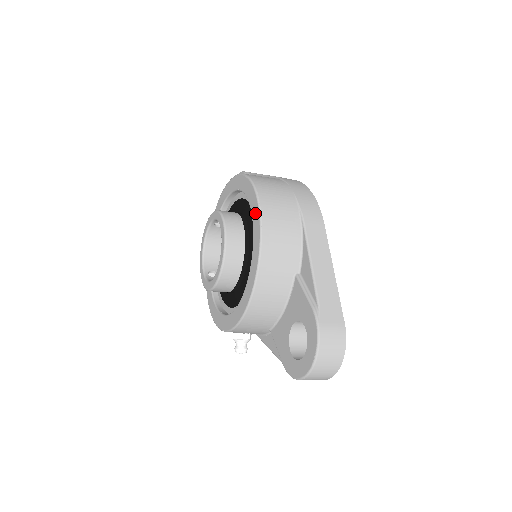
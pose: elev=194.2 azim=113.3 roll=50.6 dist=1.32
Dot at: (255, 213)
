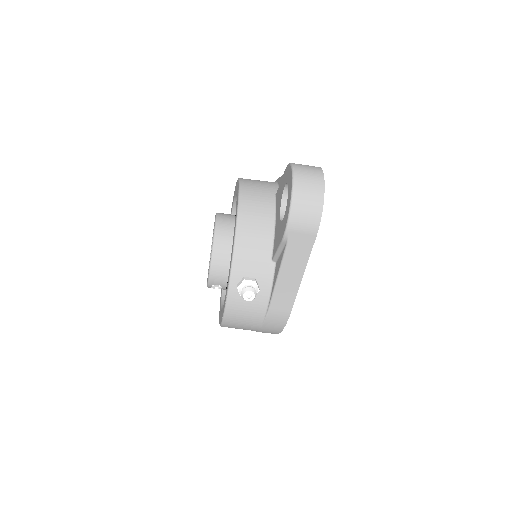
Dot at: (236, 186)
